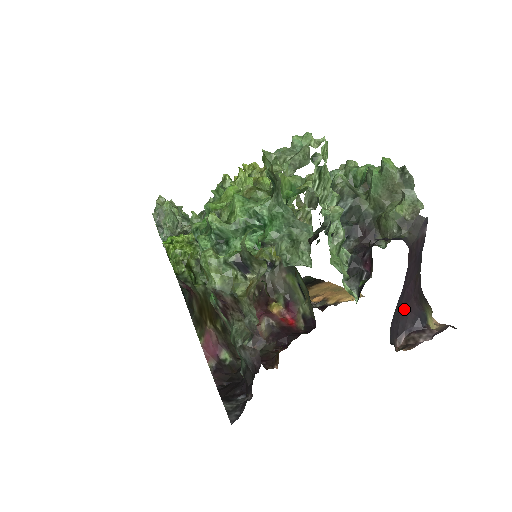
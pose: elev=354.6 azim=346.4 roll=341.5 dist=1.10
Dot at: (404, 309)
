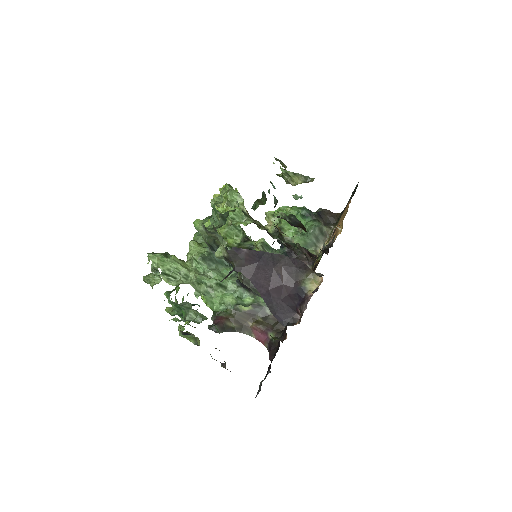
Dot at: (282, 297)
